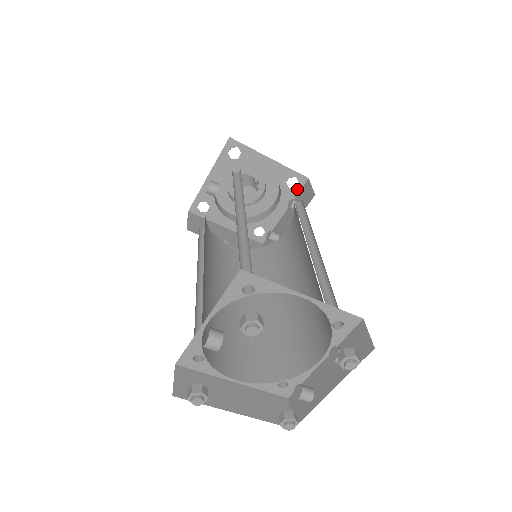
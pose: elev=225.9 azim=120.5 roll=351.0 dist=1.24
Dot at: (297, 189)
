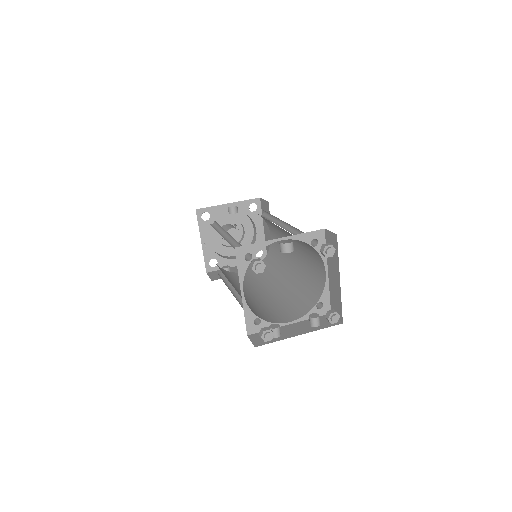
Dot at: occluded
